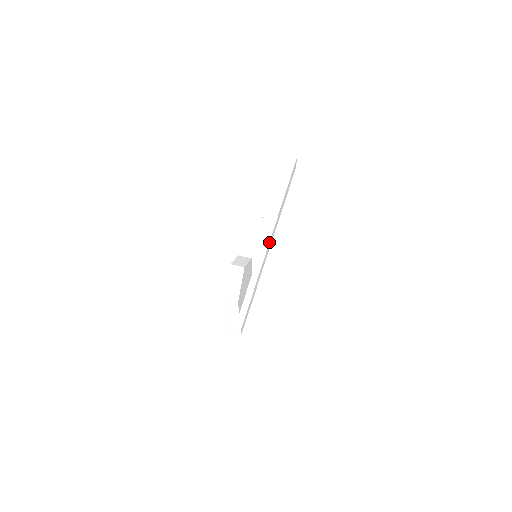
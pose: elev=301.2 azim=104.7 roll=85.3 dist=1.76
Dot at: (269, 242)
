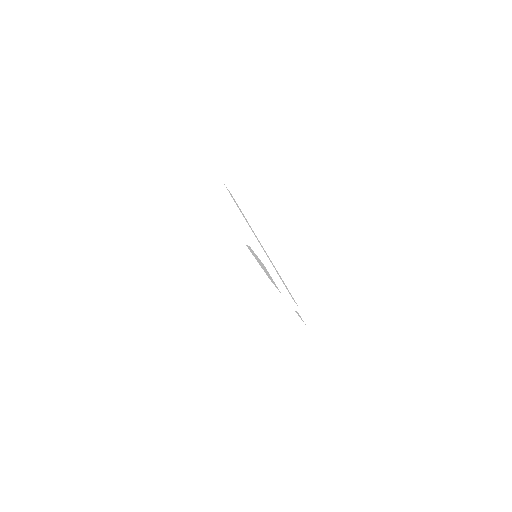
Dot at: (256, 238)
